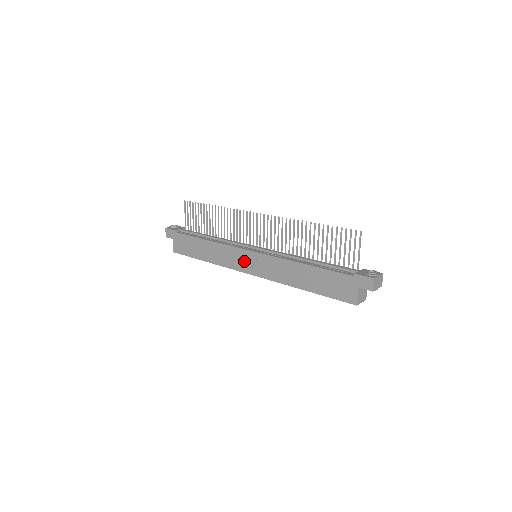
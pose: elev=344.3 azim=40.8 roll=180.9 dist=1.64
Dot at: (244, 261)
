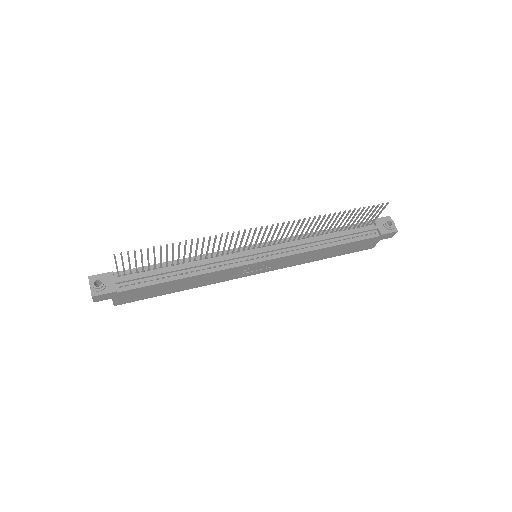
Dot at: (250, 270)
